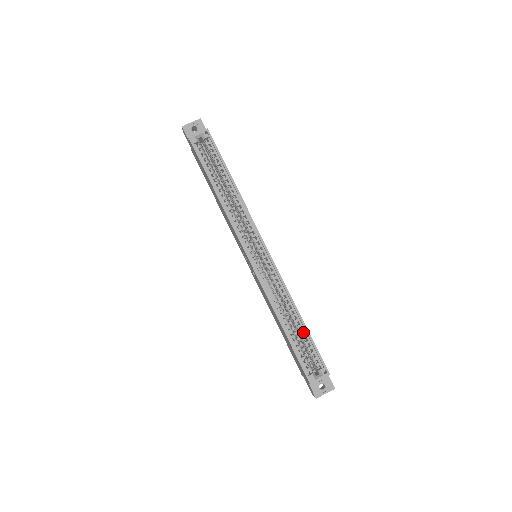
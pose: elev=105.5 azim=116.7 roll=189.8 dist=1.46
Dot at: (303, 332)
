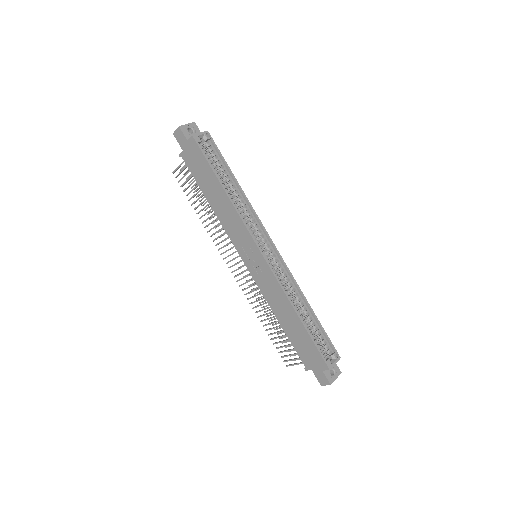
Dot at: (312, 322)
